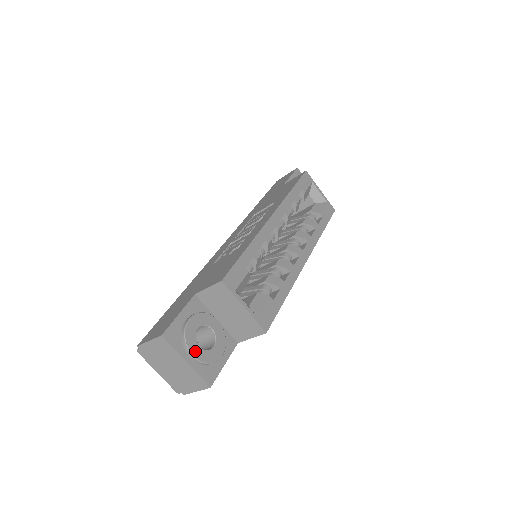
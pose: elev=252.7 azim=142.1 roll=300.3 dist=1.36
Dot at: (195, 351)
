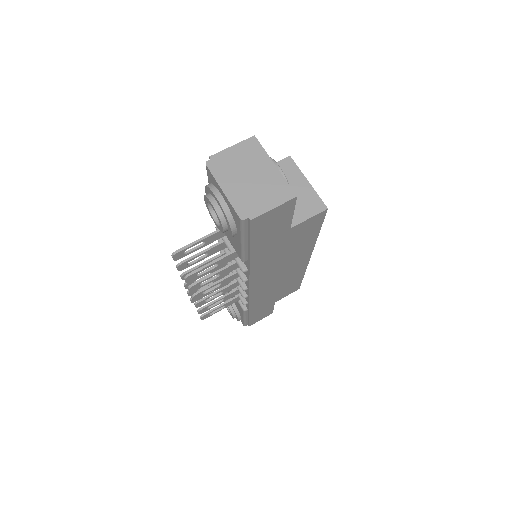
Dot at: (279, 169)
